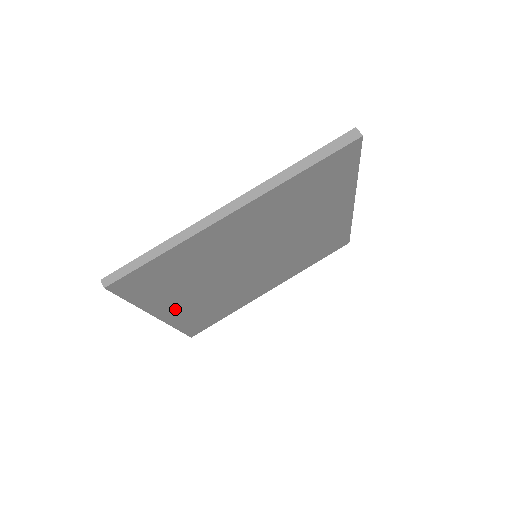
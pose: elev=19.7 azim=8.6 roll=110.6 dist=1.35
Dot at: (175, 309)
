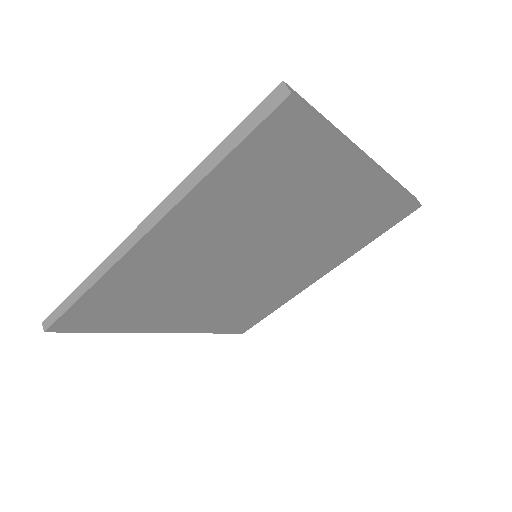
Dot at: (181, 322)
